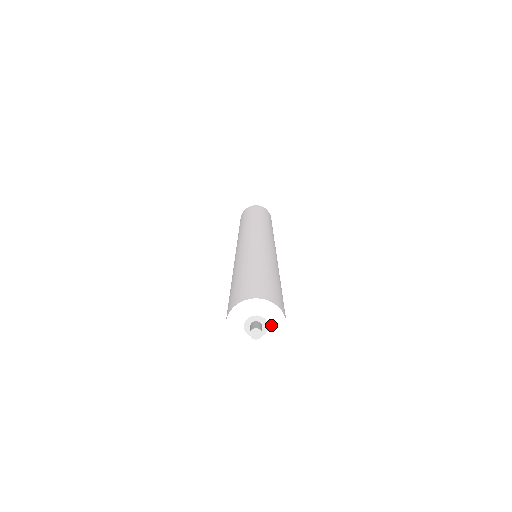
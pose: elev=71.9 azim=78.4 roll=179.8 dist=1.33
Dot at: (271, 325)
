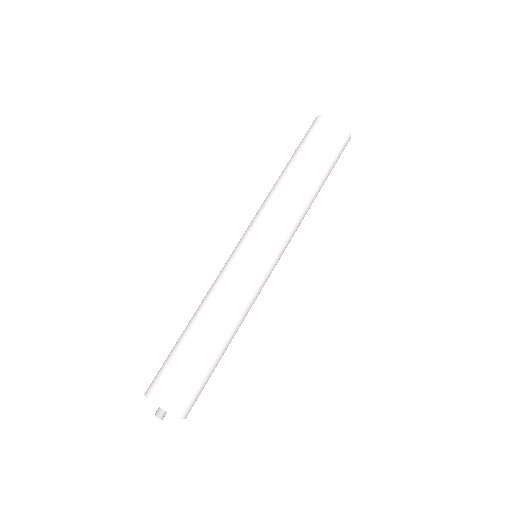
Dot at: occluded
